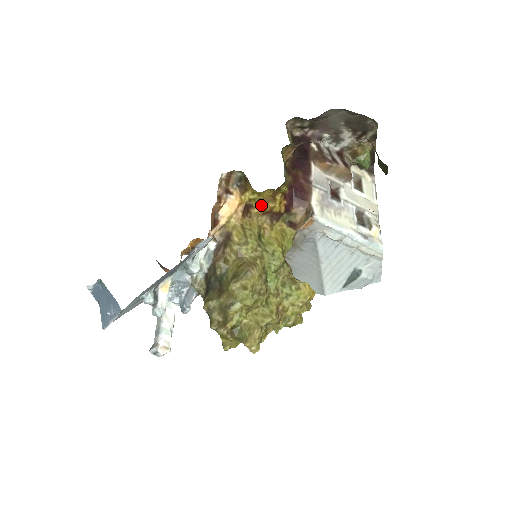
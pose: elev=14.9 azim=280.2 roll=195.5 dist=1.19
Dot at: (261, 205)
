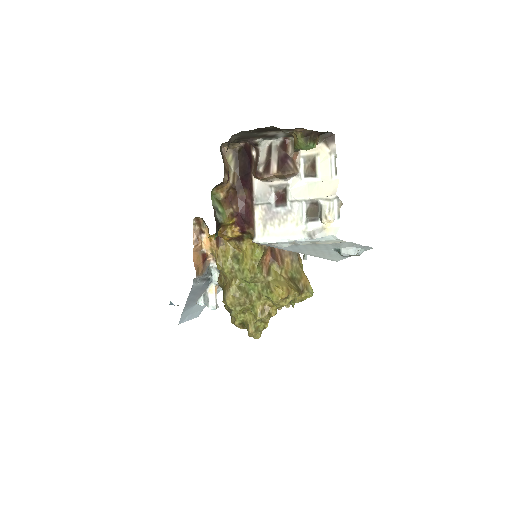
Dot at: occluded
